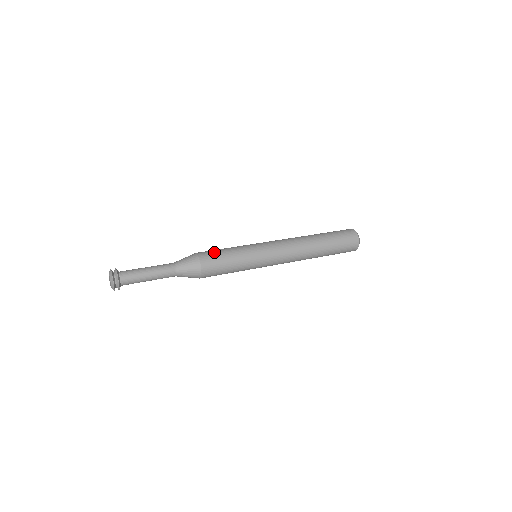
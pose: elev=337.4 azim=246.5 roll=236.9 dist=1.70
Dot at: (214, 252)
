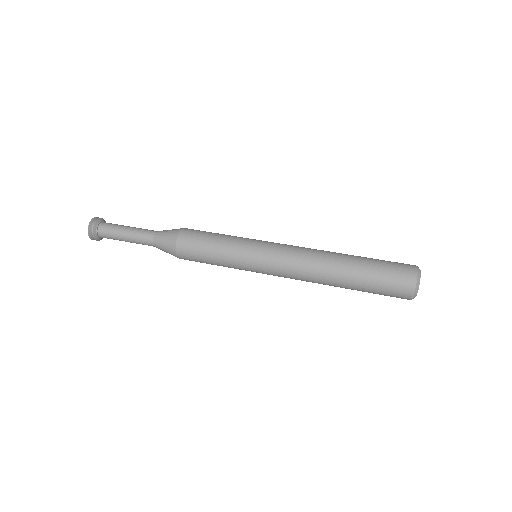
Dot at: (198, 238)
